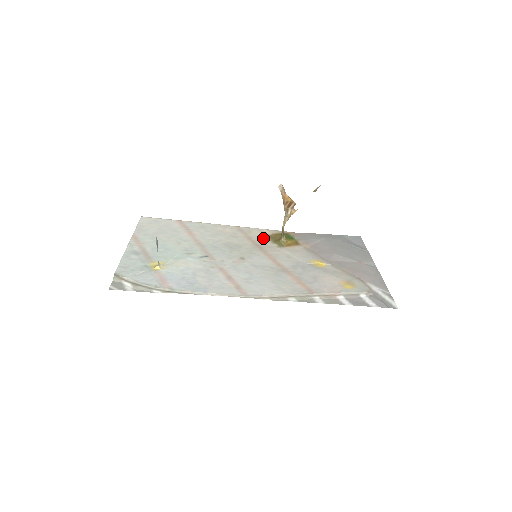
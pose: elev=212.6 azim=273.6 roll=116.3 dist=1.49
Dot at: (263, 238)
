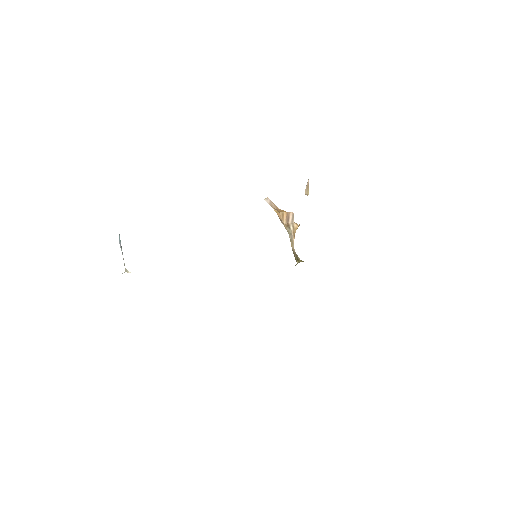
Dot at: occluded
